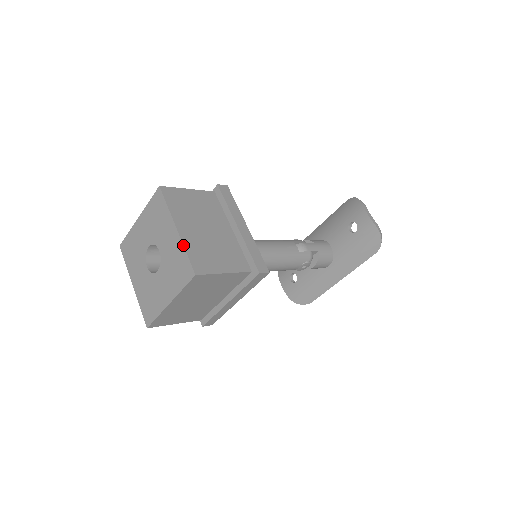
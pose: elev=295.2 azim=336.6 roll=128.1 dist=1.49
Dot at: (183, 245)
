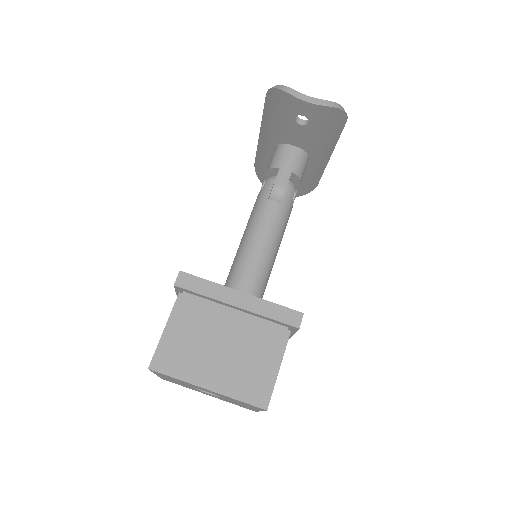
Dot at: occluded
